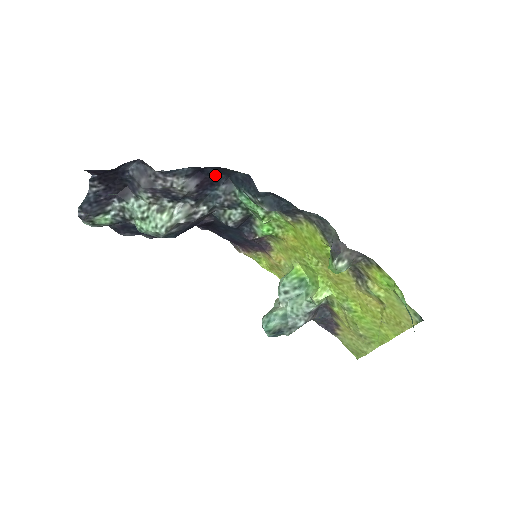
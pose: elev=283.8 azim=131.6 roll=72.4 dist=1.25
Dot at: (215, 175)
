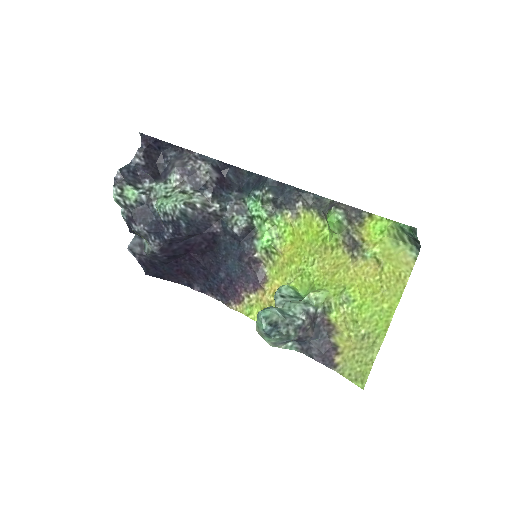
Dot at: (231, 180)
